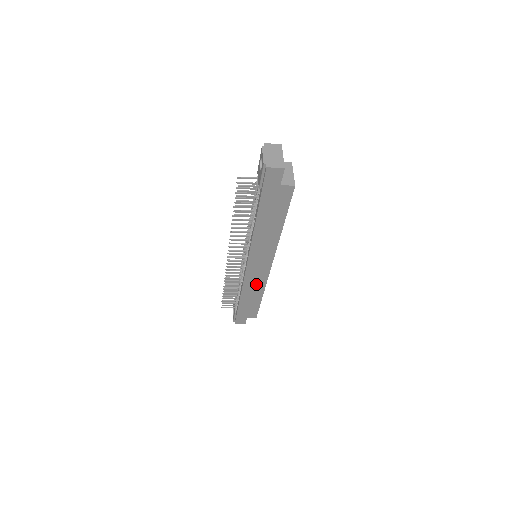
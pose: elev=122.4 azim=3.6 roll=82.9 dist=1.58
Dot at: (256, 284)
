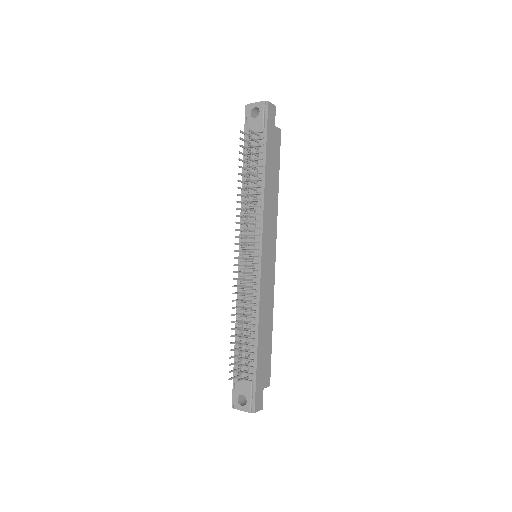
Dot at: (267, 296)
